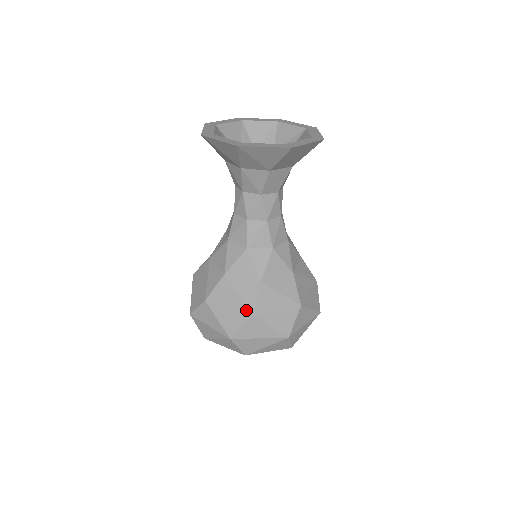
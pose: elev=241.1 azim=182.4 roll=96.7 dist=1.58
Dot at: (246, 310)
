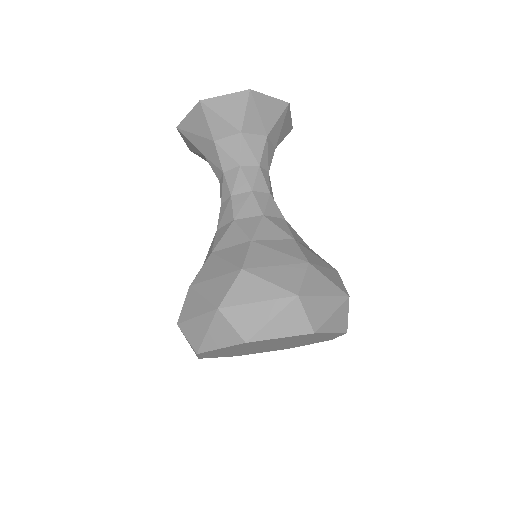
Dot at: (299, 261)
